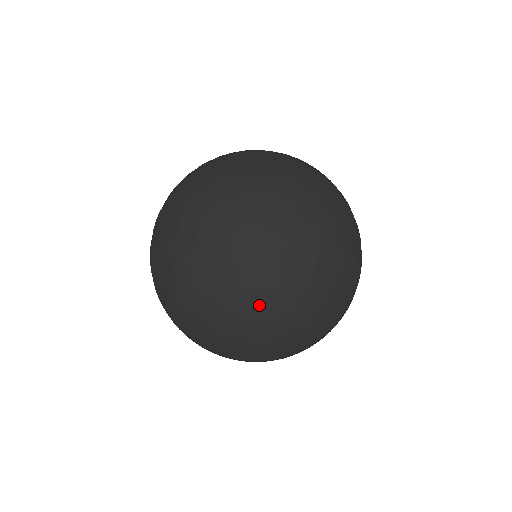
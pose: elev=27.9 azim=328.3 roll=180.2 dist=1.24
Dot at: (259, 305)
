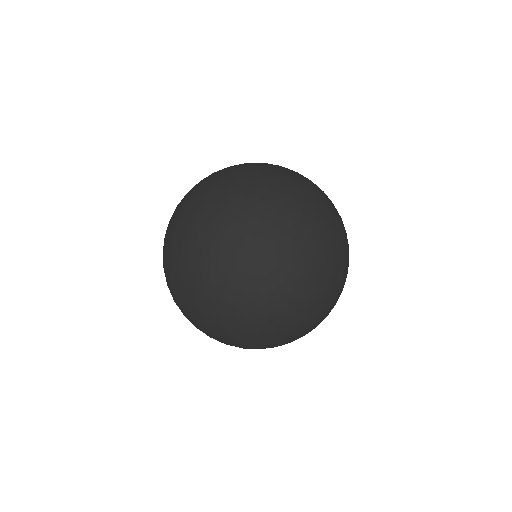
Dot at: (237, 206)
